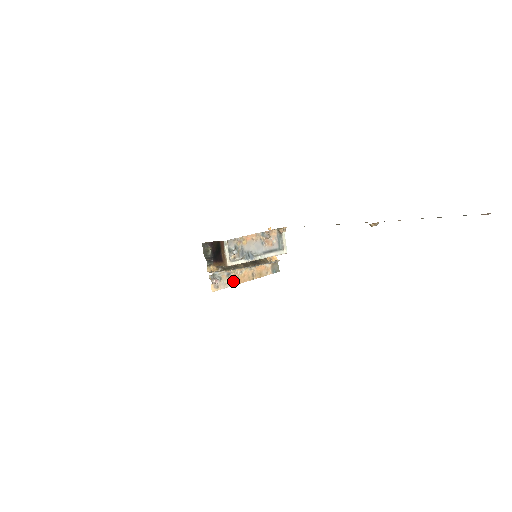
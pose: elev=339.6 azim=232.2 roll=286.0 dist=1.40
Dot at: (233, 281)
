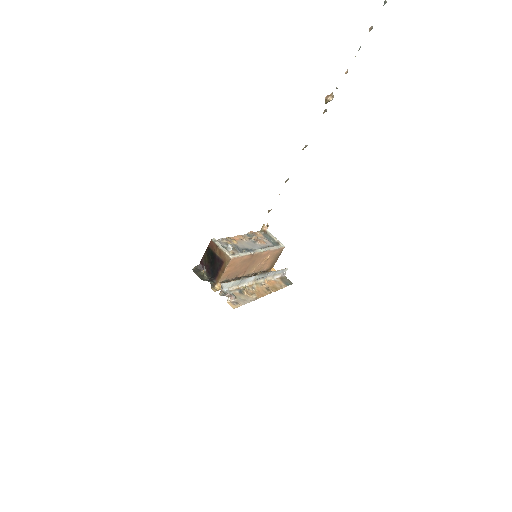
Dot at: (250, 297)
